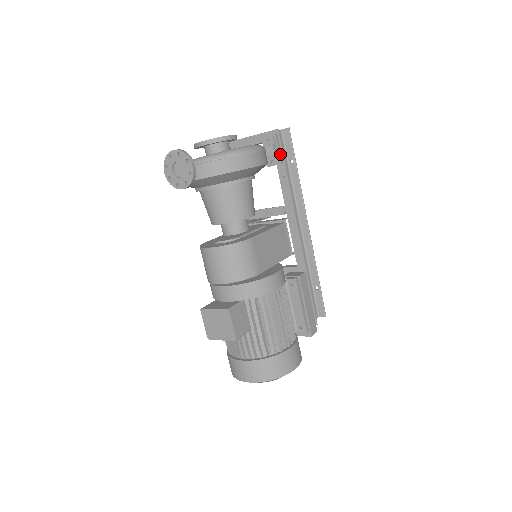
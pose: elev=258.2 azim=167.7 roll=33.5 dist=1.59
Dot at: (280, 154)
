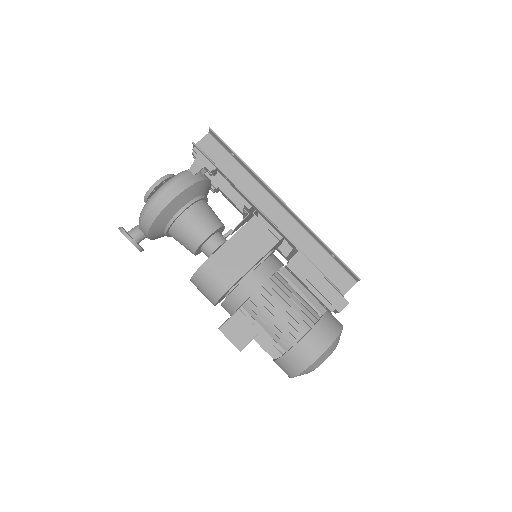
Dot at: (208, 162)
